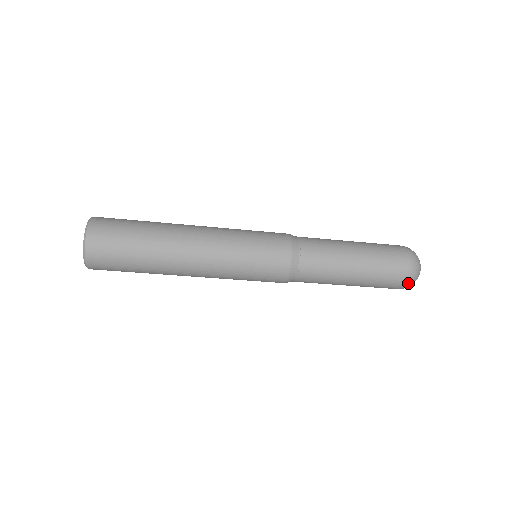
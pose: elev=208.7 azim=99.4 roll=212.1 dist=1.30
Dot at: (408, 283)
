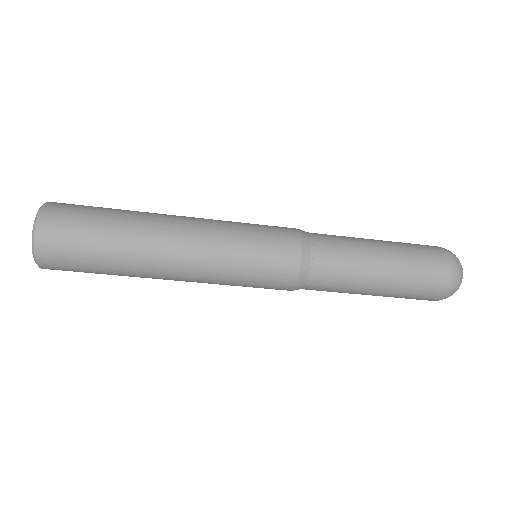
Dot at: (445, 297)
